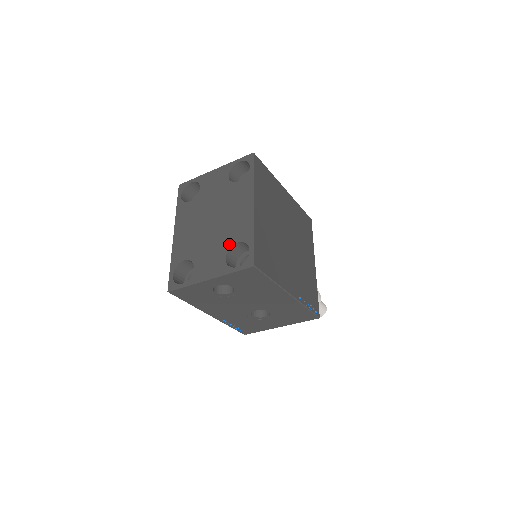
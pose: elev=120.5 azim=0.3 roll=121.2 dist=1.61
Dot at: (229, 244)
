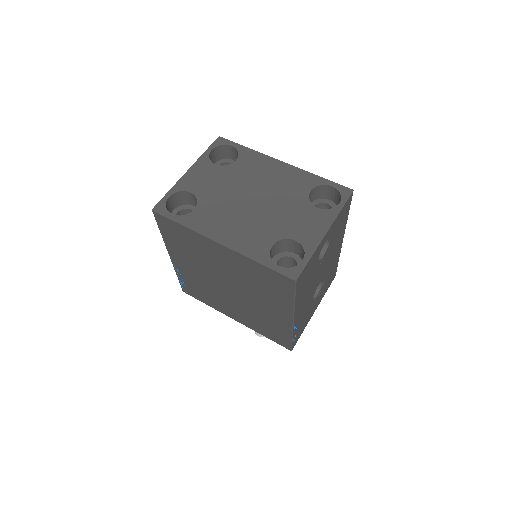
Dot at: (304, 198)
